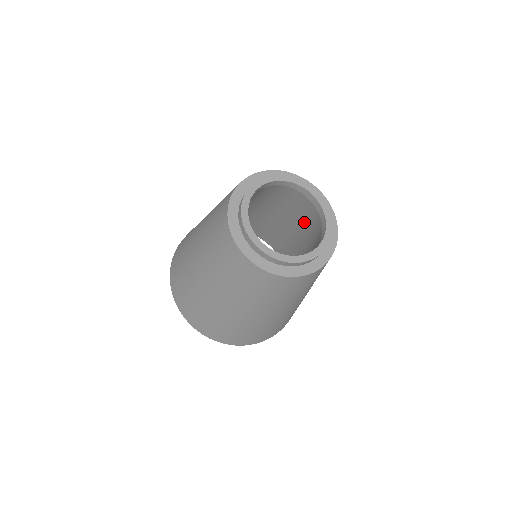
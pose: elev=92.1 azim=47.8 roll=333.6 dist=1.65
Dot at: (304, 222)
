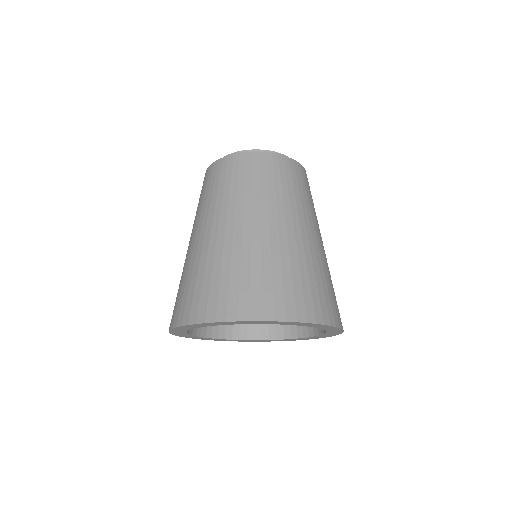
Dot at: occluded
